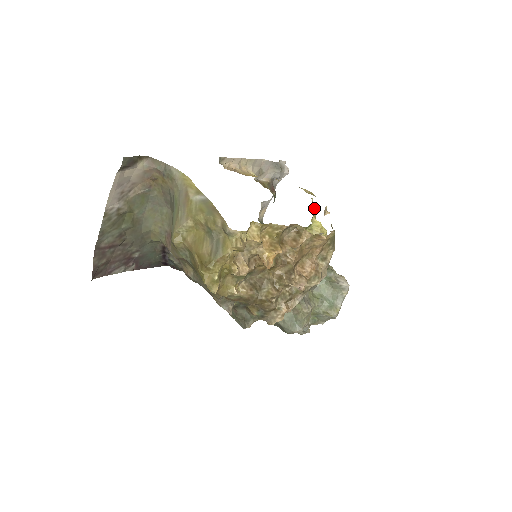
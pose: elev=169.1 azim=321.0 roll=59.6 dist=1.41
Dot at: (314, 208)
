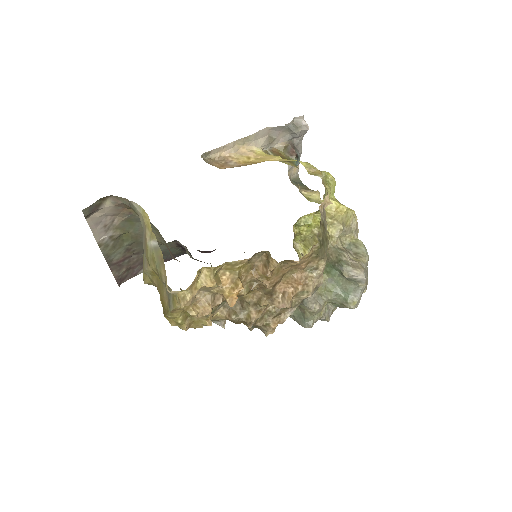
Dot at: (330, 181)
